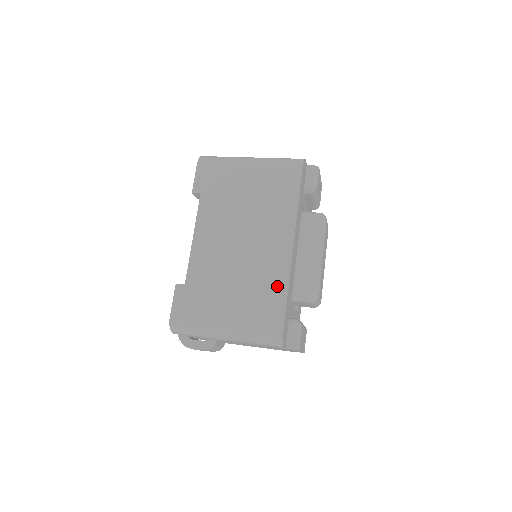
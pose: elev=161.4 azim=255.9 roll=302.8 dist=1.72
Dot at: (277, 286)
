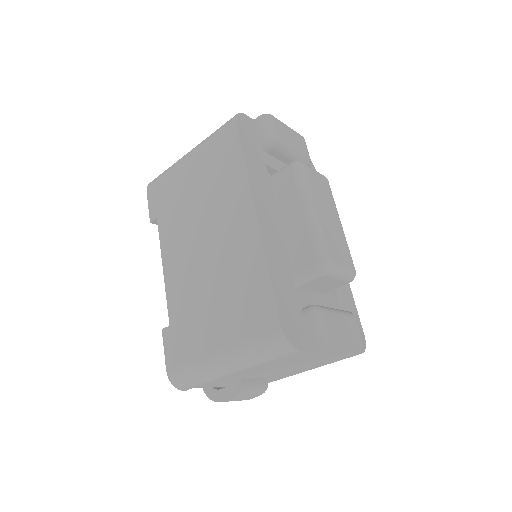
Dot at: (255, 273)
